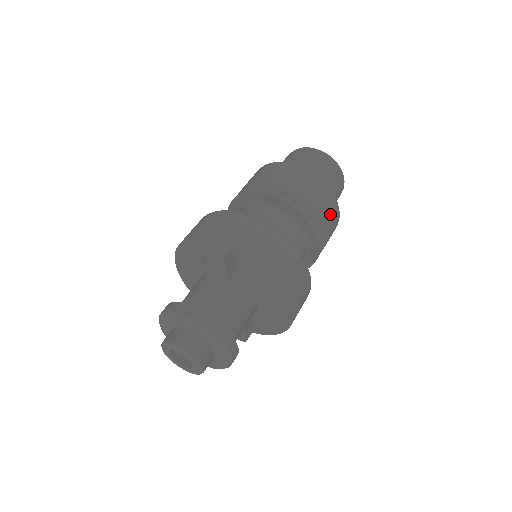
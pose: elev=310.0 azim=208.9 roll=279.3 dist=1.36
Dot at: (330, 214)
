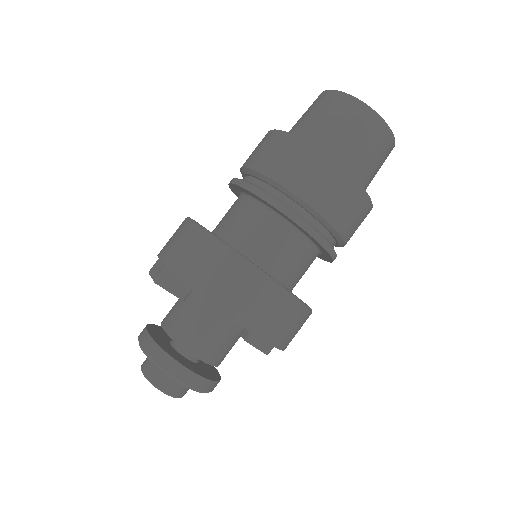
Dot at: (326, 187)
